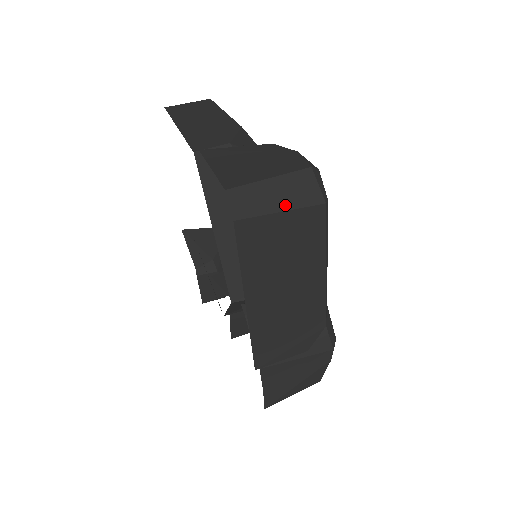
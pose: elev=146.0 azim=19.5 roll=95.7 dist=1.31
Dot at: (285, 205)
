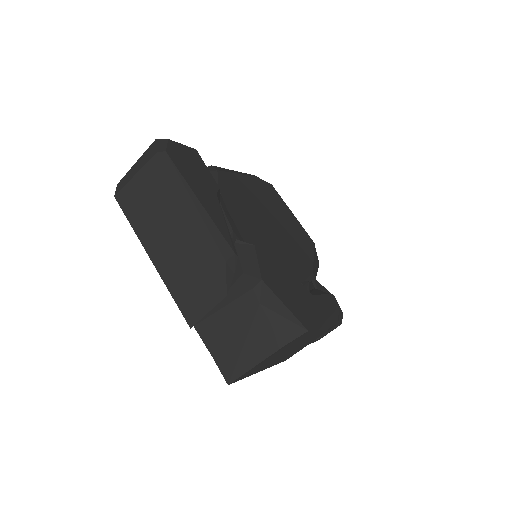
Dot at: (138, 170)
